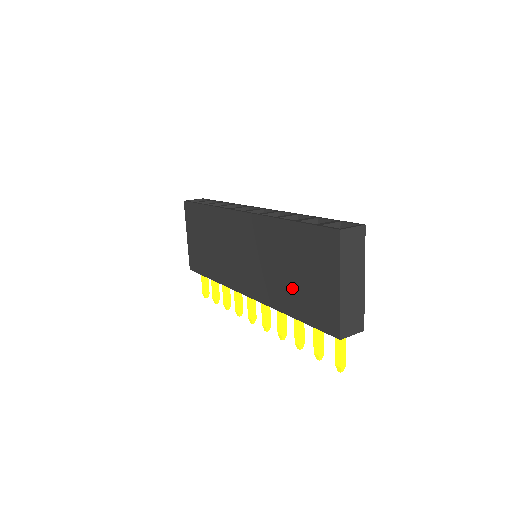
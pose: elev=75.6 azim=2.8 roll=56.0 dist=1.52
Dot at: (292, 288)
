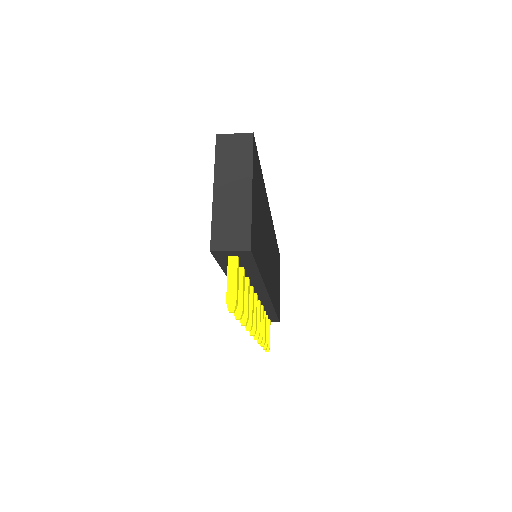
Dot at: occluded
